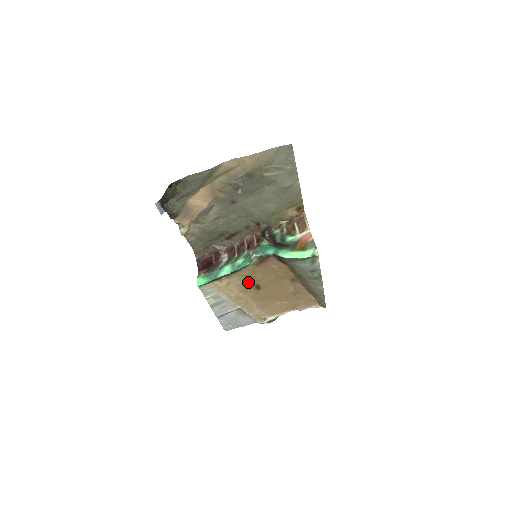
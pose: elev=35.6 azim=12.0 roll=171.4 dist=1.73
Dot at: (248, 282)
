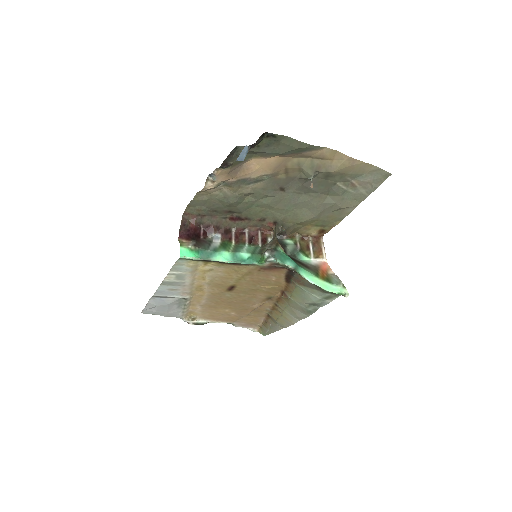
Dot at: (229, 279)
